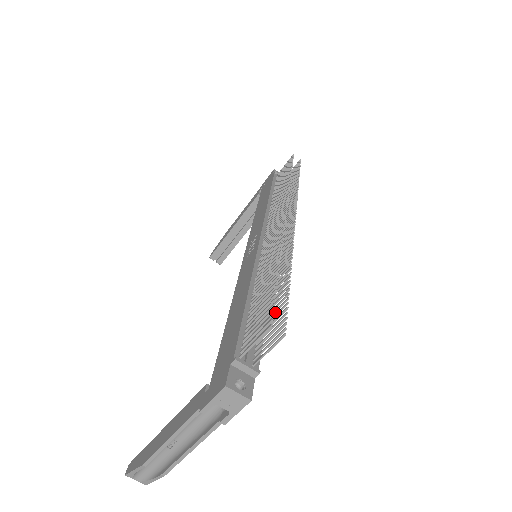
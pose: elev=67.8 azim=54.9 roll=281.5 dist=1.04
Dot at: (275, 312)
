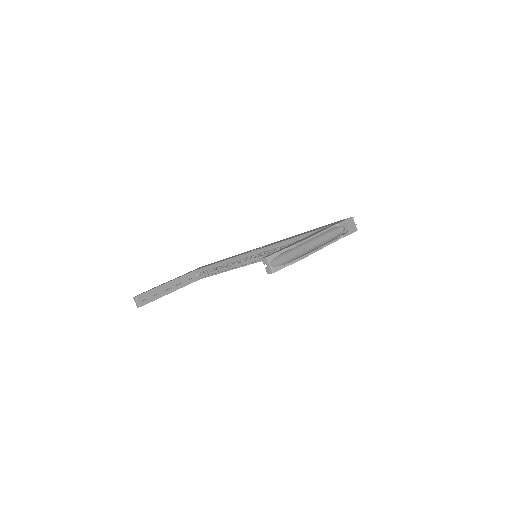
Dot at: occluded
